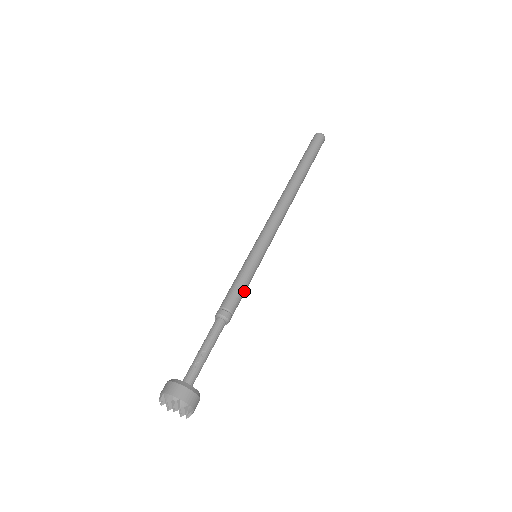
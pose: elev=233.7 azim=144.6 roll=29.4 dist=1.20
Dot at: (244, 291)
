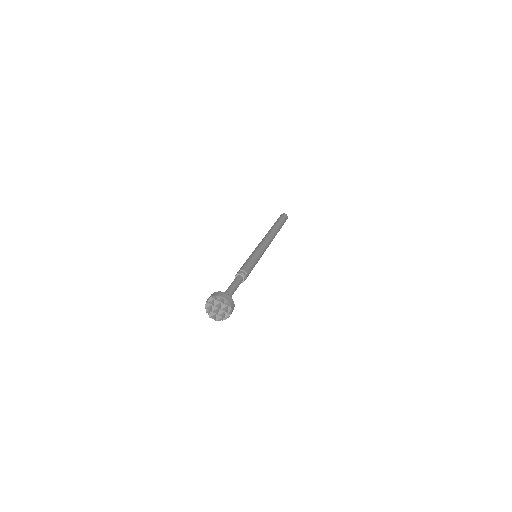
Dot at: (251, 265)
